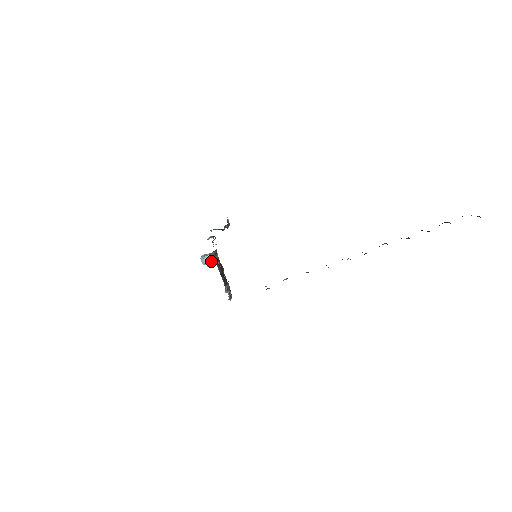
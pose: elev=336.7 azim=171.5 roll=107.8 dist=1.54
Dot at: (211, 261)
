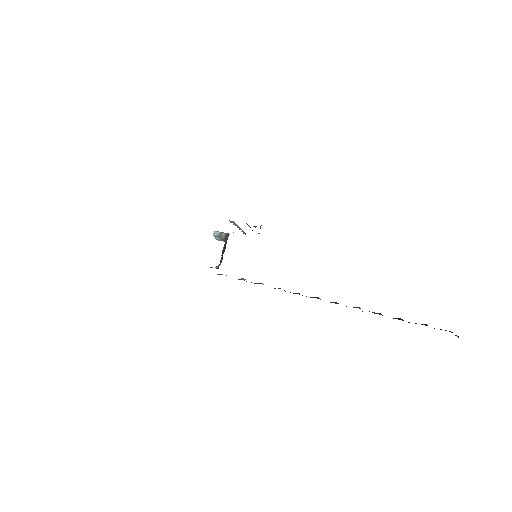
Dot at: (218, 233)
